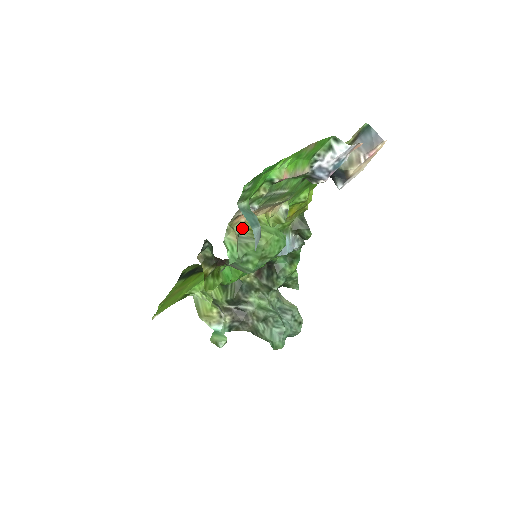
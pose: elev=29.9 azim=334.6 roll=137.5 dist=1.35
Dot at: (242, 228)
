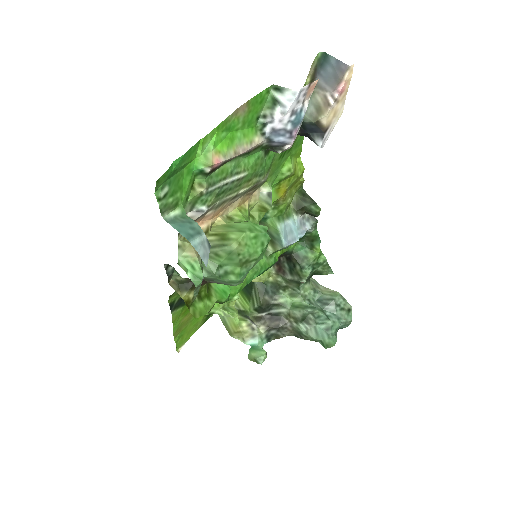
Dot at: (206, 236)
